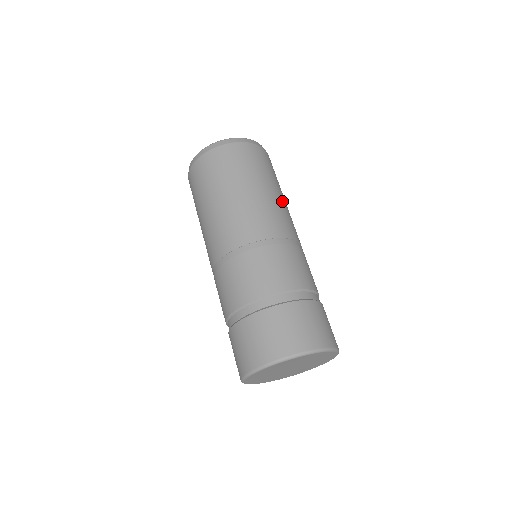
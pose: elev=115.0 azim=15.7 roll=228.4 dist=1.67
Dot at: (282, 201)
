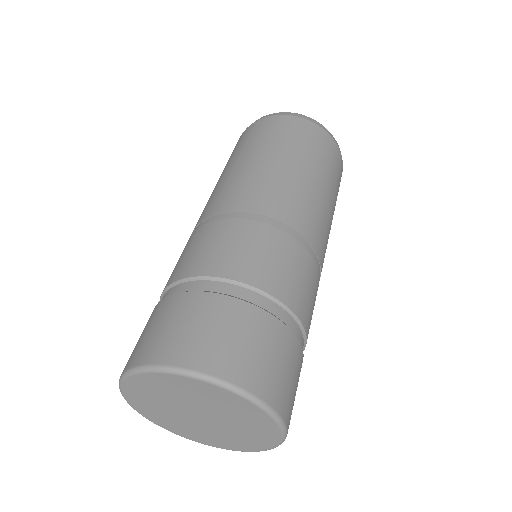
Dot at: (329, 211)
